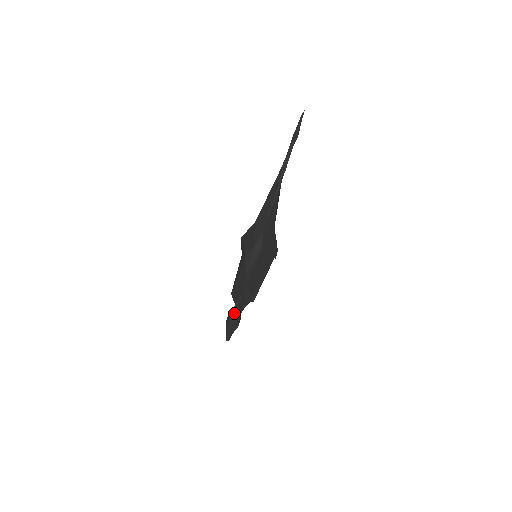
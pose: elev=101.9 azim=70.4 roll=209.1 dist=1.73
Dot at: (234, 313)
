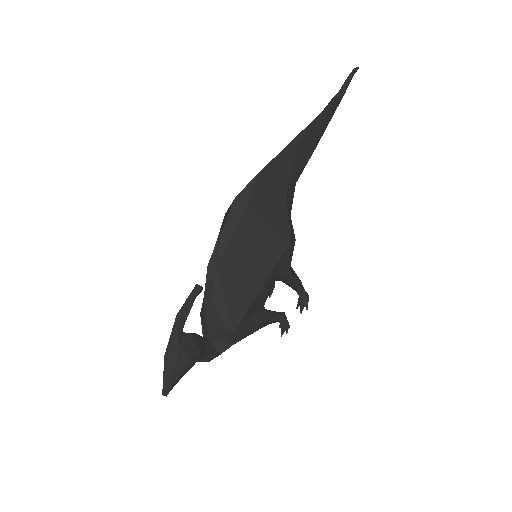
Dot at: (178, 315)
